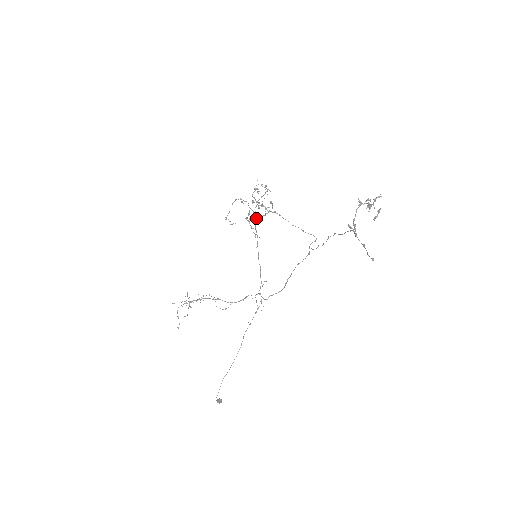
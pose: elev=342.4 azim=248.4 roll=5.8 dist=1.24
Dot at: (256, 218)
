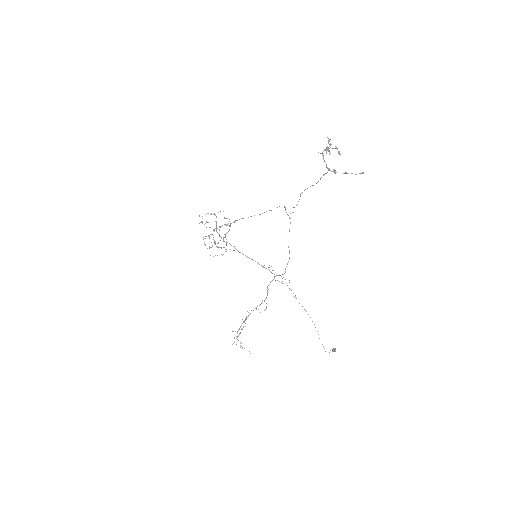
Dot at: (223, 238)
